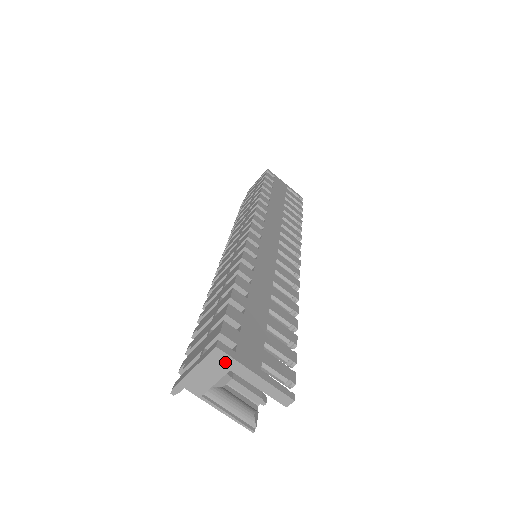
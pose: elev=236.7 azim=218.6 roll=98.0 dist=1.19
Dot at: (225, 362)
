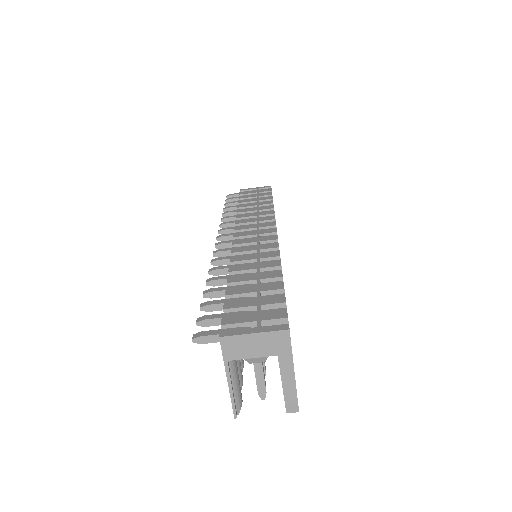
Dot at: (282, 346)
